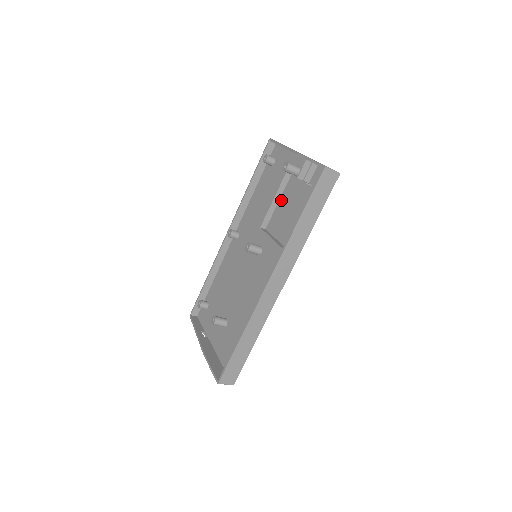
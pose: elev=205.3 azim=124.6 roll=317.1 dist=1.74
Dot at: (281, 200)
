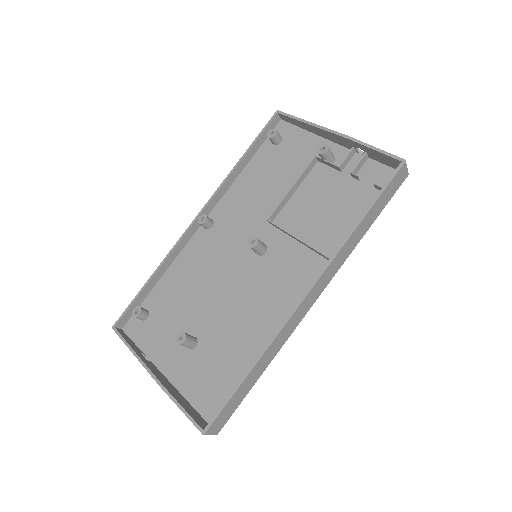
Dot at: (301, 190)
